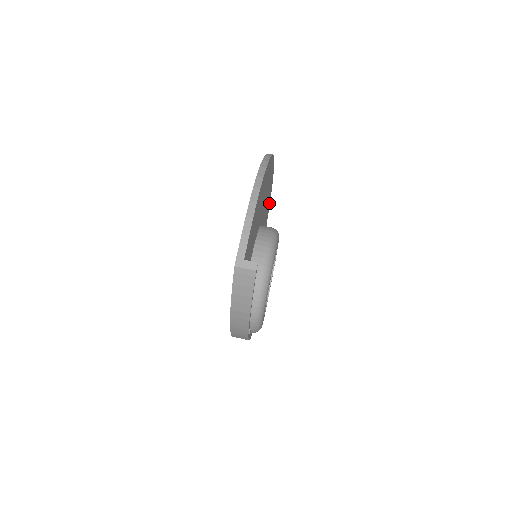
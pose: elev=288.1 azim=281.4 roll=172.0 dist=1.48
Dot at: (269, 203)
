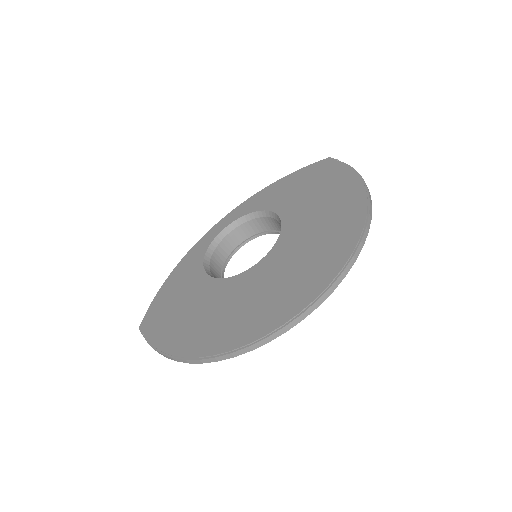
Dot at: occluded
